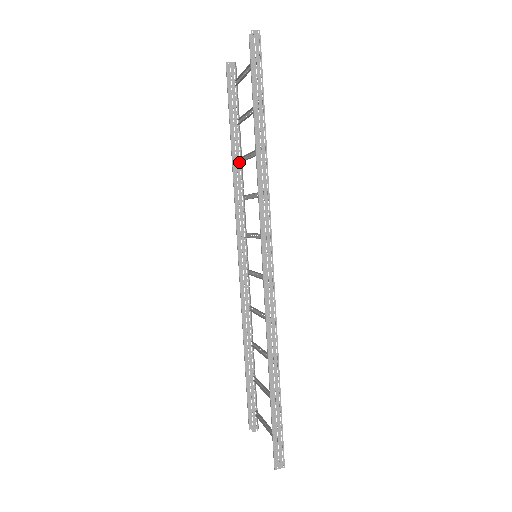
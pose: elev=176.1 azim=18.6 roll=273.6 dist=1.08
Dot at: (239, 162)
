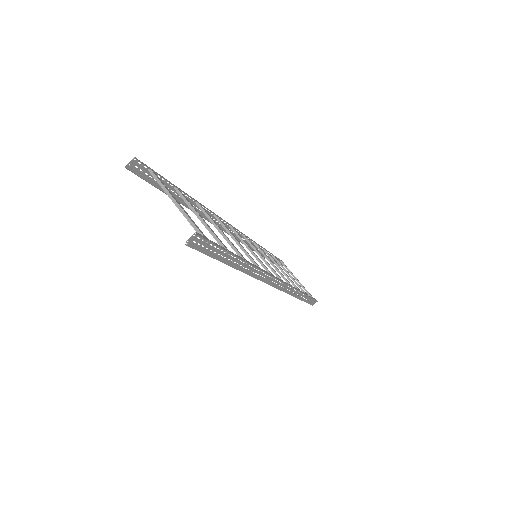
Dot at: (197, 204)
